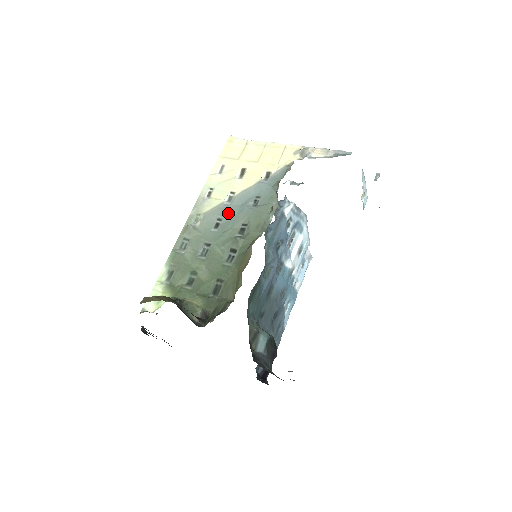
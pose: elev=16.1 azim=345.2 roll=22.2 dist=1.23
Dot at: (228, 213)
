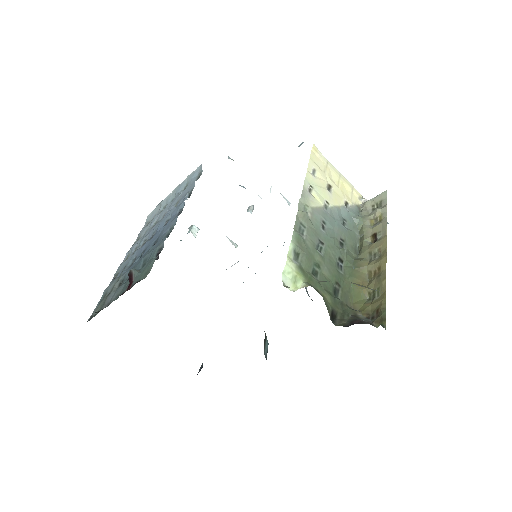
Dot at: (330, 220)
